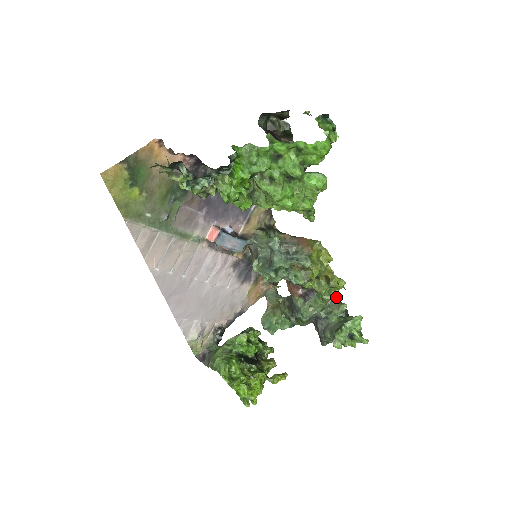
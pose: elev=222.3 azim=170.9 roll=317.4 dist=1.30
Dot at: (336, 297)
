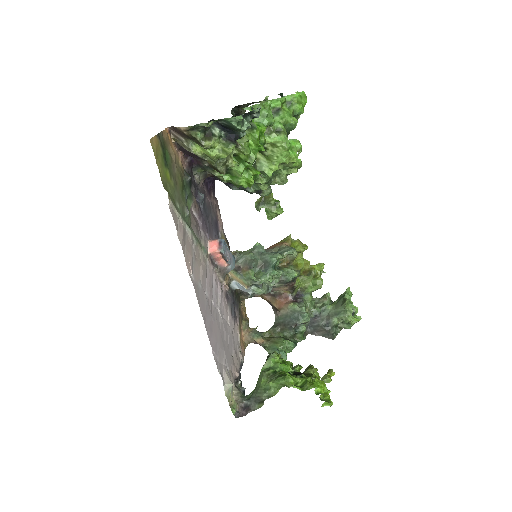
Dot at: occluded
